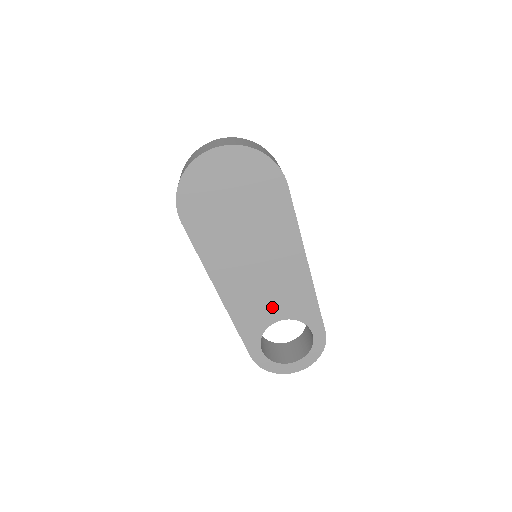
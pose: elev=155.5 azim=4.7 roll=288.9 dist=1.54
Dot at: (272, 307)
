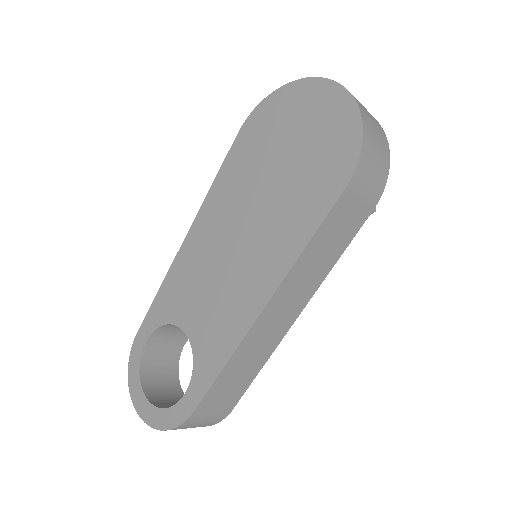
Dot at: (196, 308)
